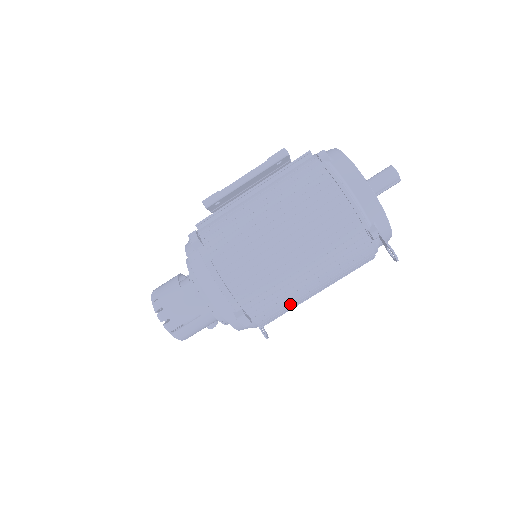
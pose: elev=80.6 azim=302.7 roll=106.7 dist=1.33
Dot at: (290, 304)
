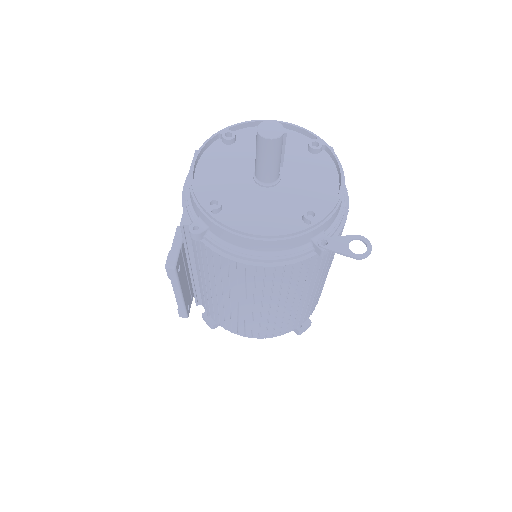
Dot at: (321, 289)
